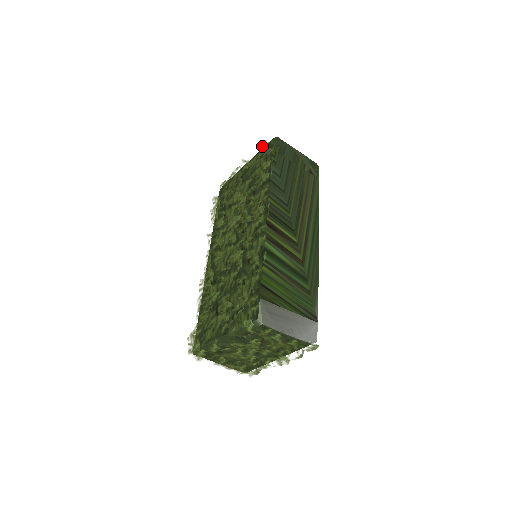
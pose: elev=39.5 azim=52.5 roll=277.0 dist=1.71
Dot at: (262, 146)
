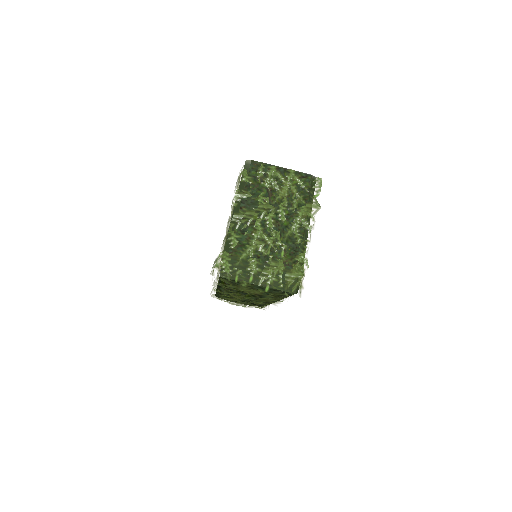
Dot at: occluded
